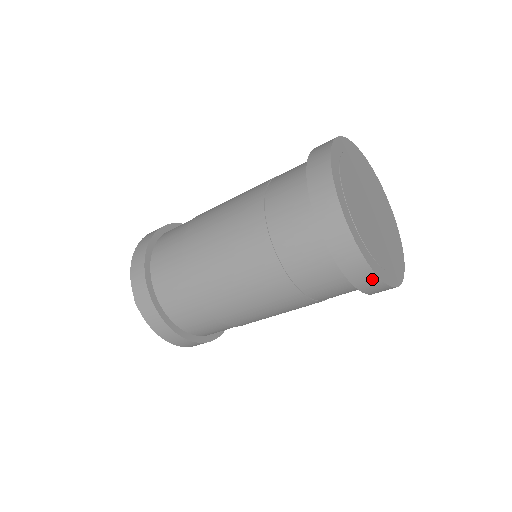
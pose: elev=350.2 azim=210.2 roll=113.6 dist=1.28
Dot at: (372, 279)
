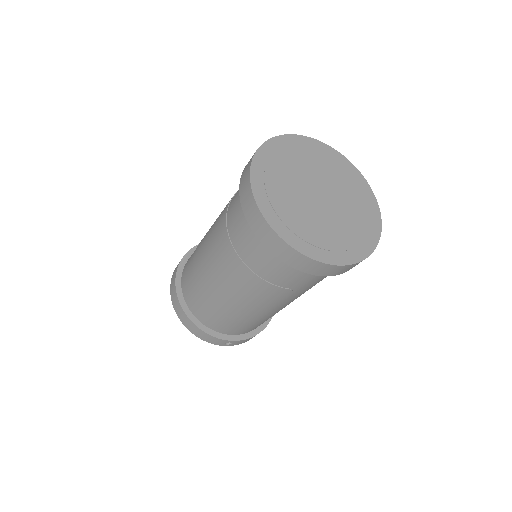
Dot at: (280, 243)
